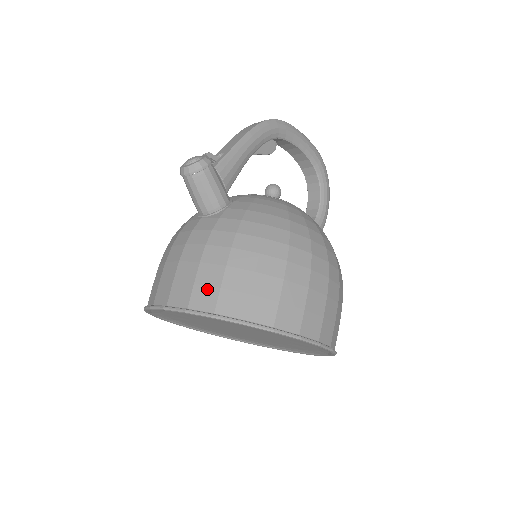
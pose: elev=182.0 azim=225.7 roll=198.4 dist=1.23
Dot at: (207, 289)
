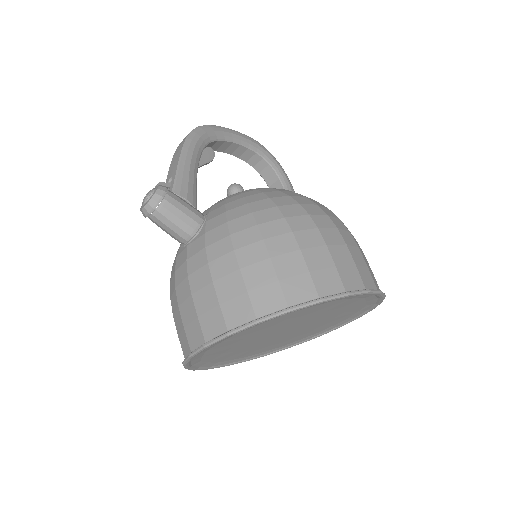
Dot at: (235, 301)
